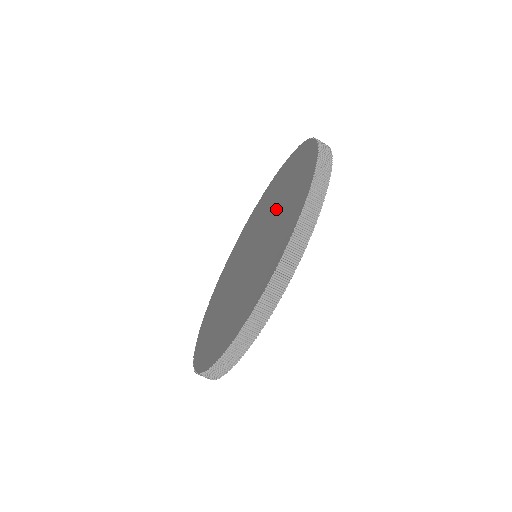
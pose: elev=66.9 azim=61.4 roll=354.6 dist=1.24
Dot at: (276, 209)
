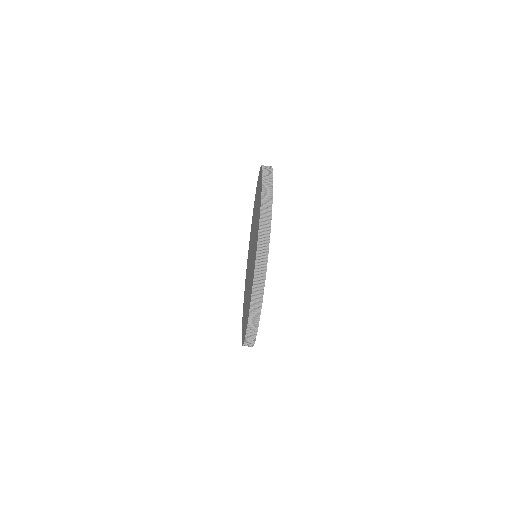
Dot at: (255, 227)
